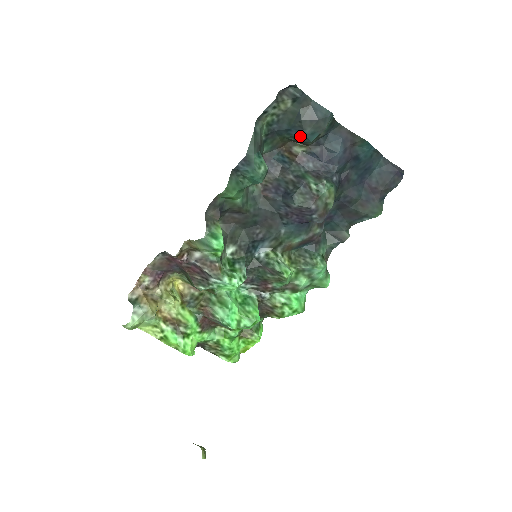
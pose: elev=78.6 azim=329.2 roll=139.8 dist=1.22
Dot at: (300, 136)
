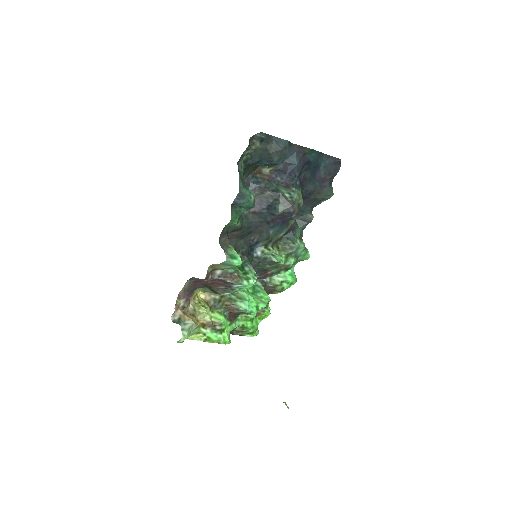
Dot at: (270, 164)
